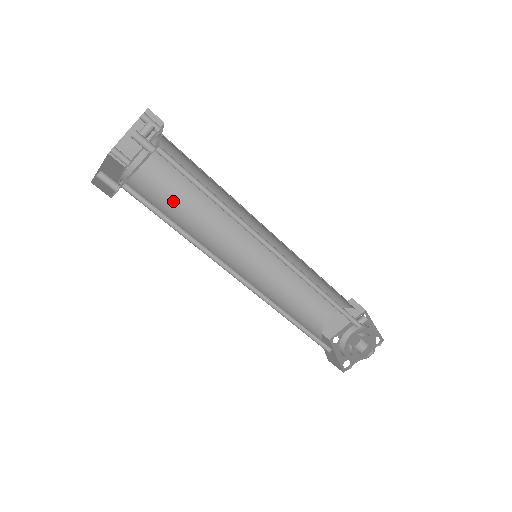
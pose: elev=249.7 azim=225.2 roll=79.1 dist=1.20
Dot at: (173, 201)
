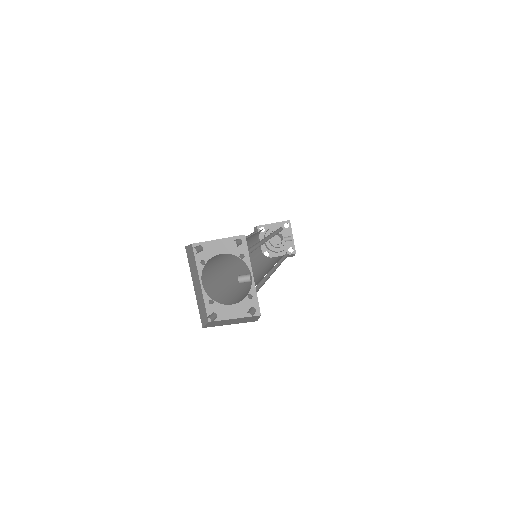
Dot at: (221, 254)
